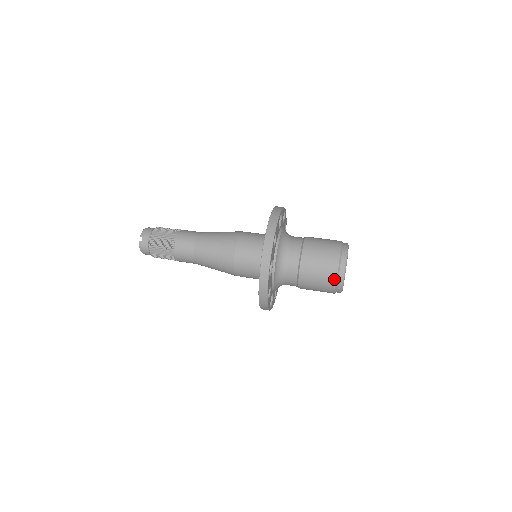
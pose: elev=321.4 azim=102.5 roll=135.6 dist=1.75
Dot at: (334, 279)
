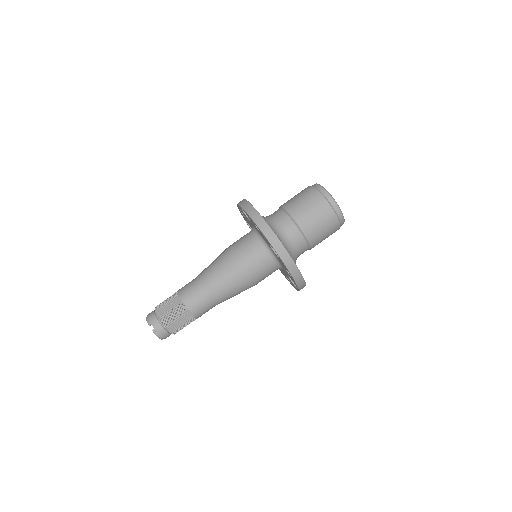
Dot at: (333, 214)
